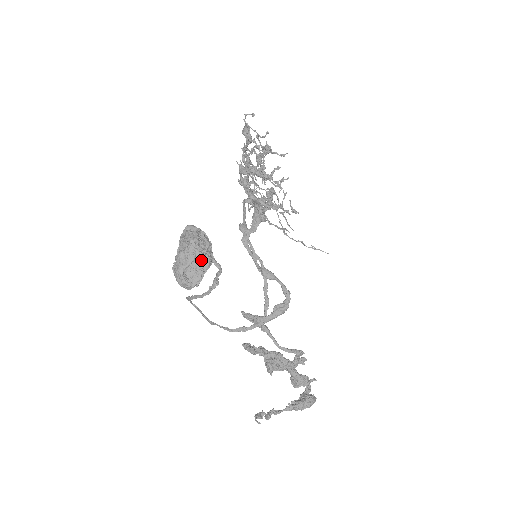
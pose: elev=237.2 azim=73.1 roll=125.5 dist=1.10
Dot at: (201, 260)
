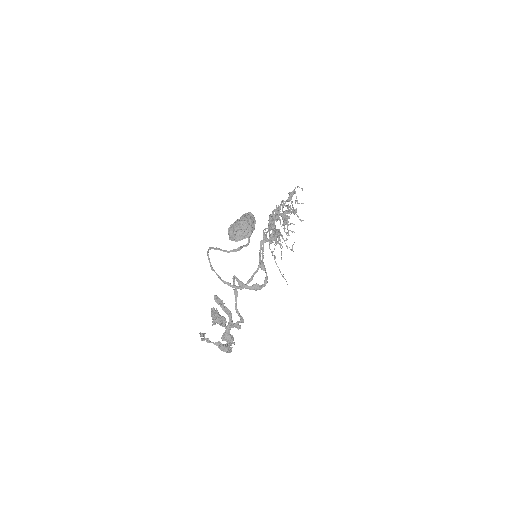
Dot at: (248, 232)
